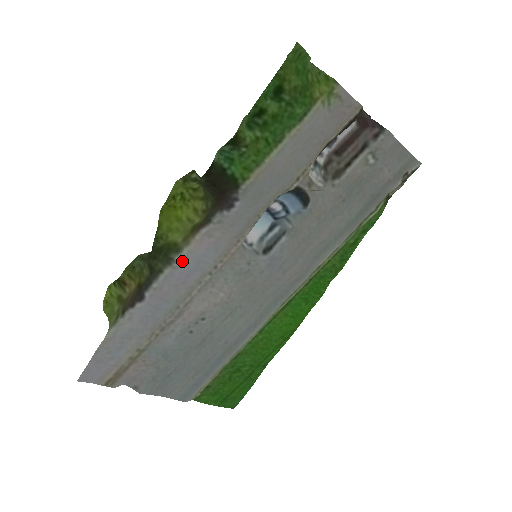
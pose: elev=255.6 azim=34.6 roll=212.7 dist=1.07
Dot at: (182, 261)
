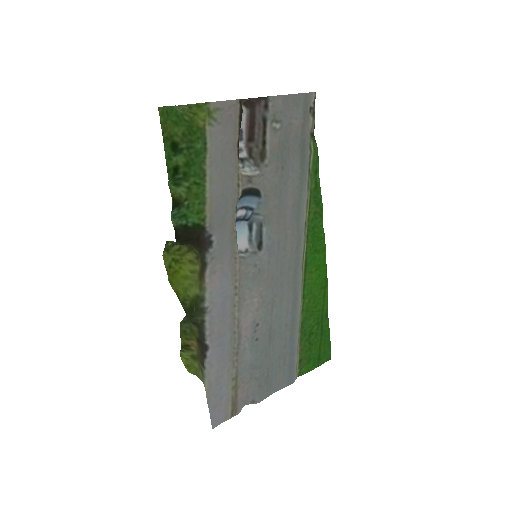
Dot at: (211, 304)
